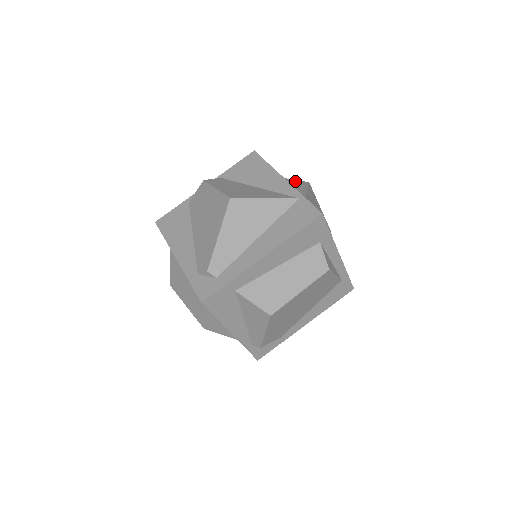
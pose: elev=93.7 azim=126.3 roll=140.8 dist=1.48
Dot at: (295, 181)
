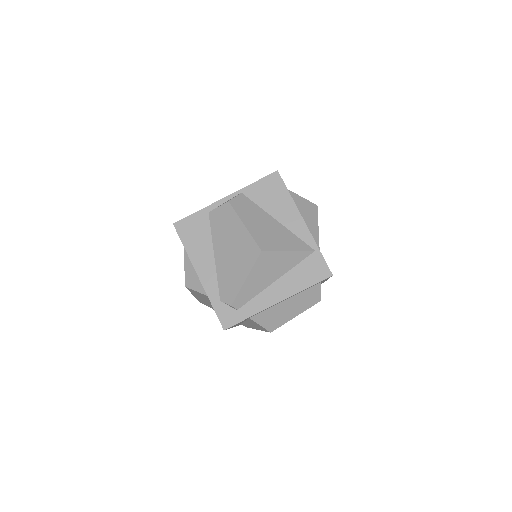
Dot at: (306, 203)
